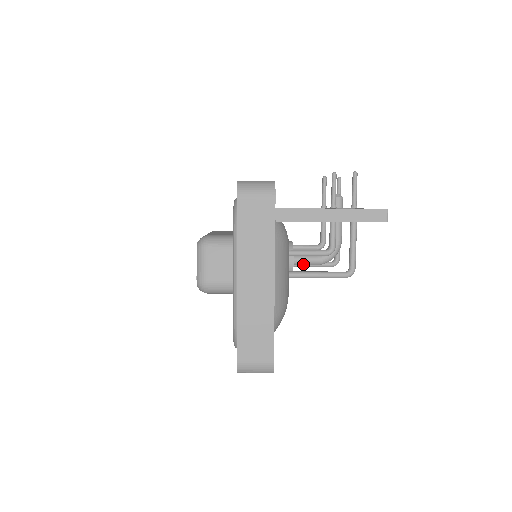
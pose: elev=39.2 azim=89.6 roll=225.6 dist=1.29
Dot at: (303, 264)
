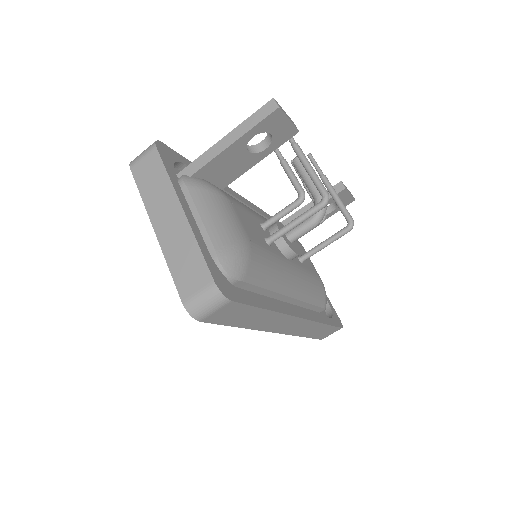
Dot at: (299, 234)
